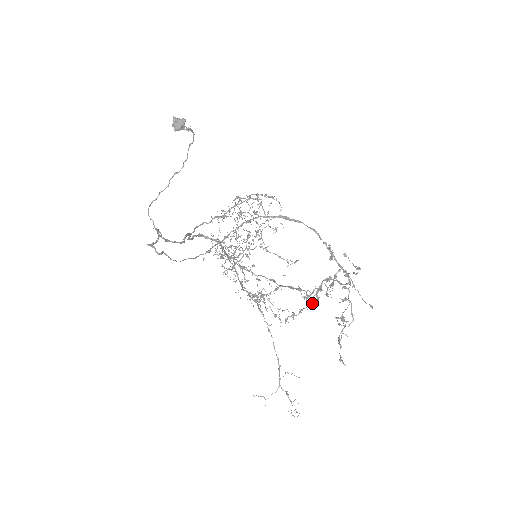
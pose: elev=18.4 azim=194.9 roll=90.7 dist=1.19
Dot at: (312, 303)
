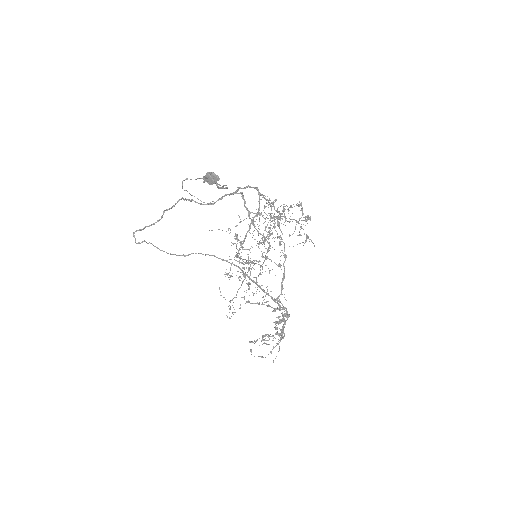
Dot at: (271, 307)
